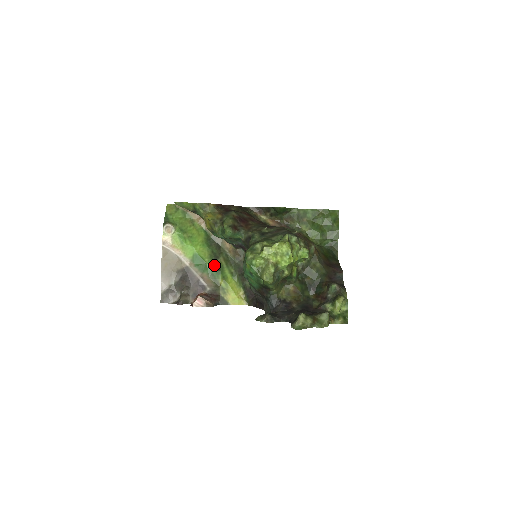
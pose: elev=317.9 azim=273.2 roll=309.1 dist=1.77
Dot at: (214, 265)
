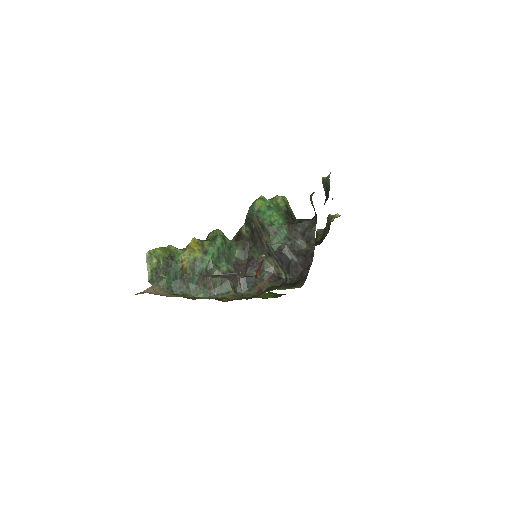
Dot at: occluded
